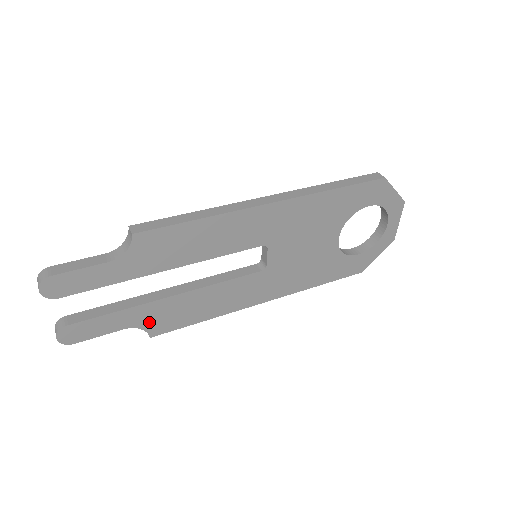
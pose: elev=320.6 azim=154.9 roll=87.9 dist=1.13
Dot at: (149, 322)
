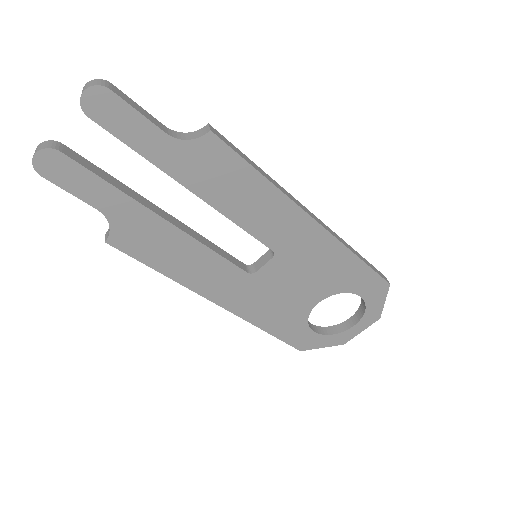
Dot at: (123, 226)
